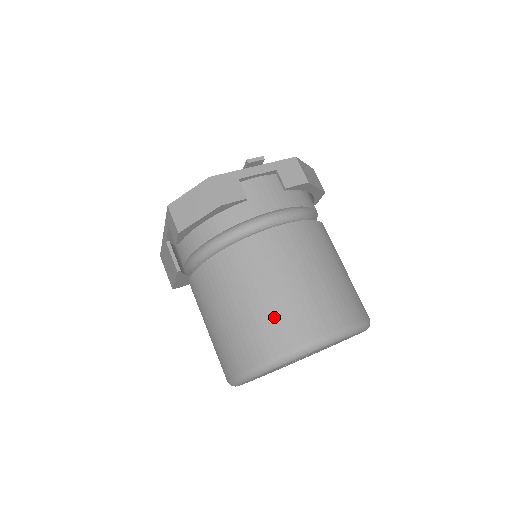
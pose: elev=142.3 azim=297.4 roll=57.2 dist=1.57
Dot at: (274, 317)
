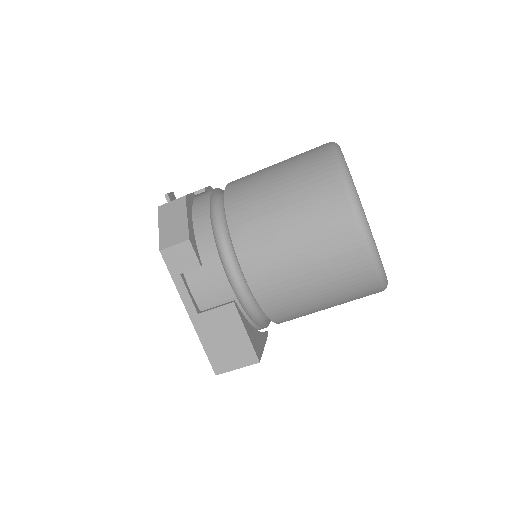
Dot at: (299, 166)
